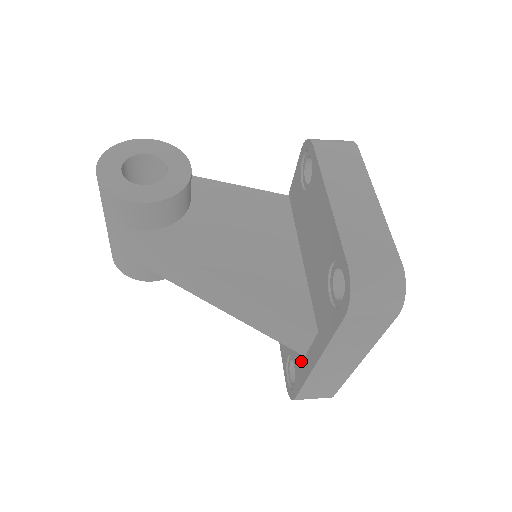
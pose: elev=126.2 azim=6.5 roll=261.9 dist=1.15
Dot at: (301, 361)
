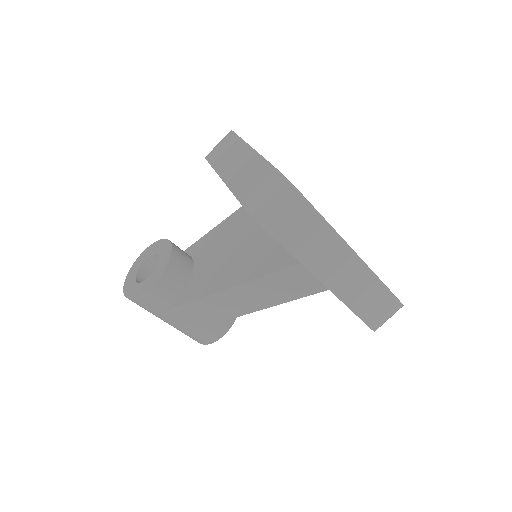
Dot at: occluded
